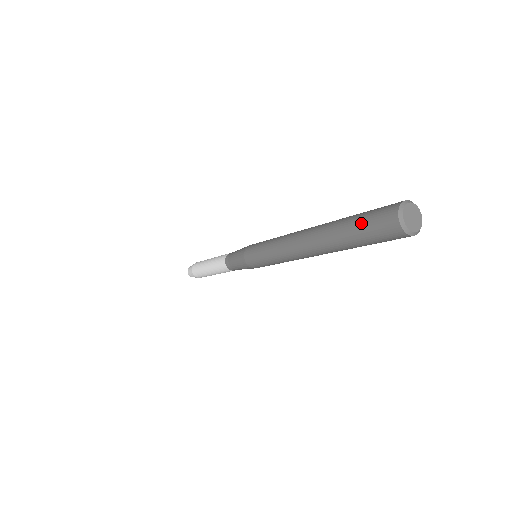
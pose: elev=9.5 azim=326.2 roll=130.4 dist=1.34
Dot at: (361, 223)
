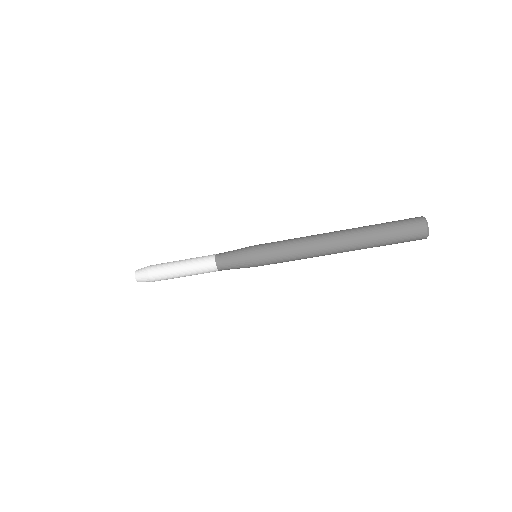
Dot at: occluded
